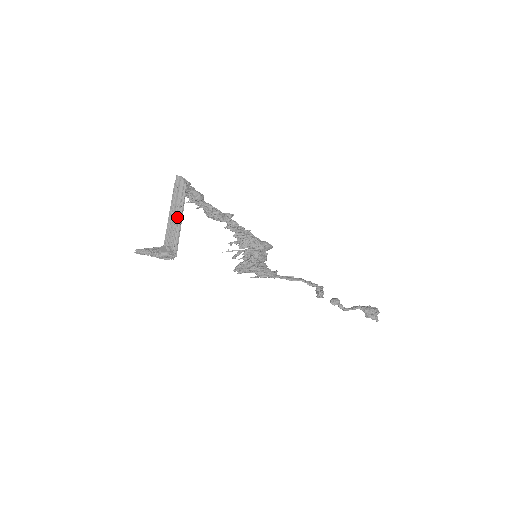
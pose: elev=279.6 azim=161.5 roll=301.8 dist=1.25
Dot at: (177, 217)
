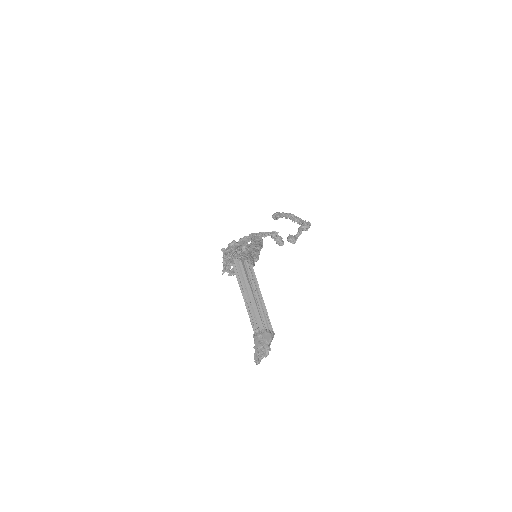
Dot at: (258, 300)
